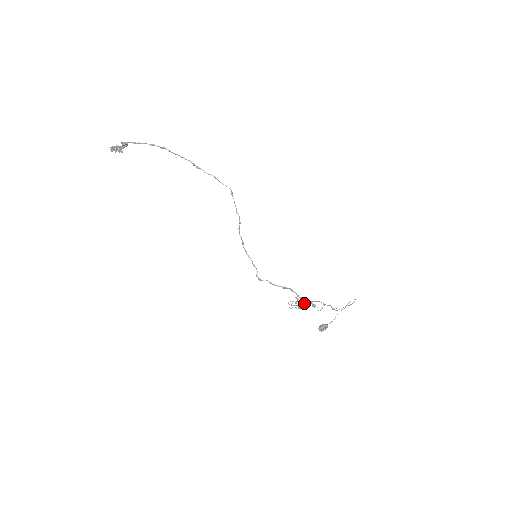
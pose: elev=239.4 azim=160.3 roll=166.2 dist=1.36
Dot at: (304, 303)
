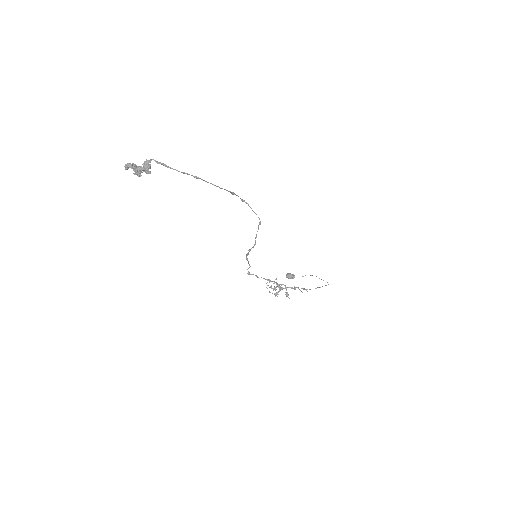
Dot at: (280, 288)
